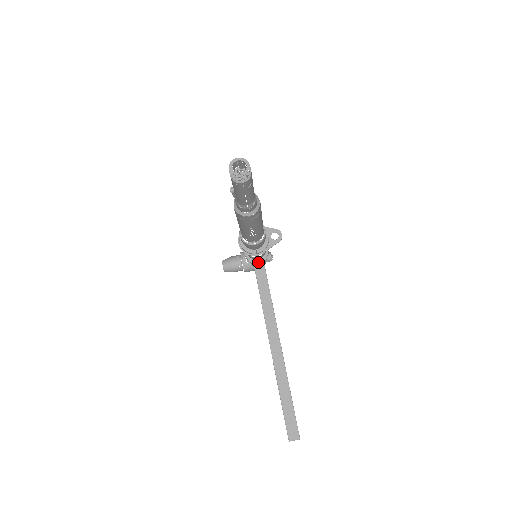
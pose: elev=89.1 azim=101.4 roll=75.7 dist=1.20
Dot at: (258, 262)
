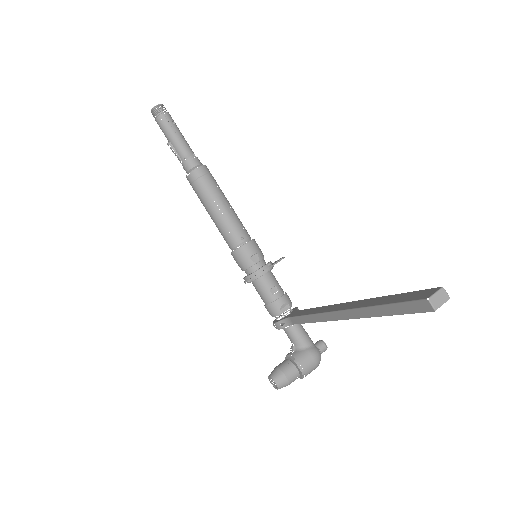
Dot at: (290, 314)
